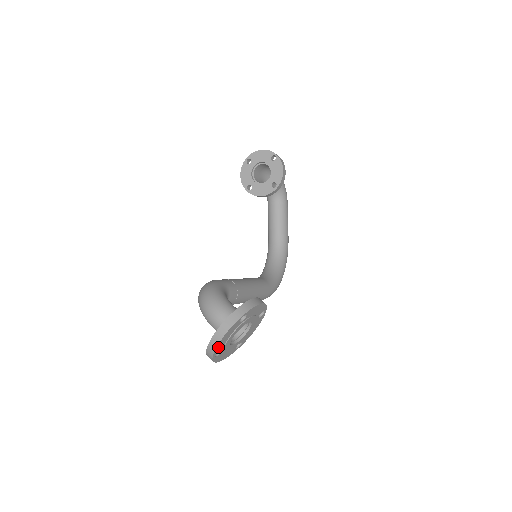
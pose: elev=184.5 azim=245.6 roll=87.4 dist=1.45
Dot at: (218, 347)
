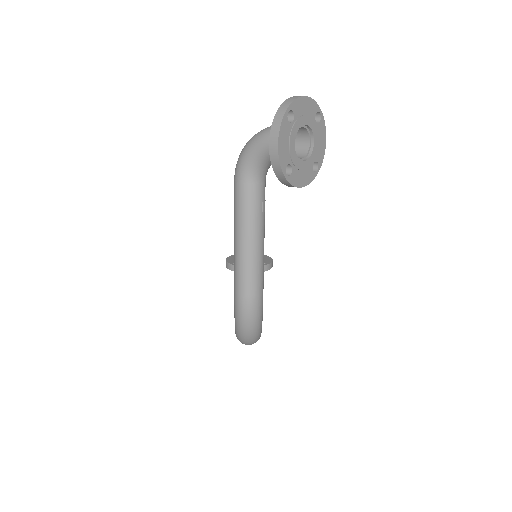
Dot at: (297, 104)
